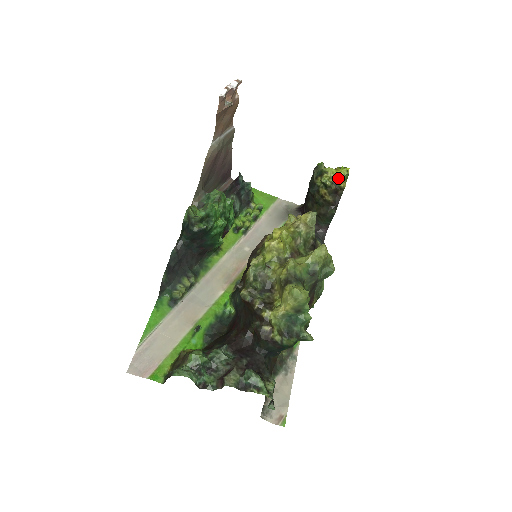
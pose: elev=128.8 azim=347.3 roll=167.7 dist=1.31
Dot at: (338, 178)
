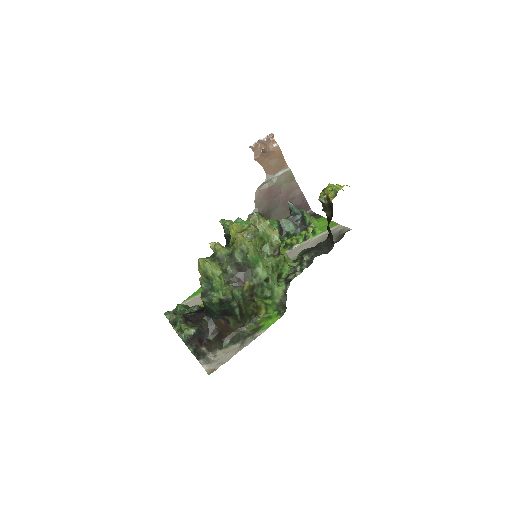
Dot at: (328, 194)
